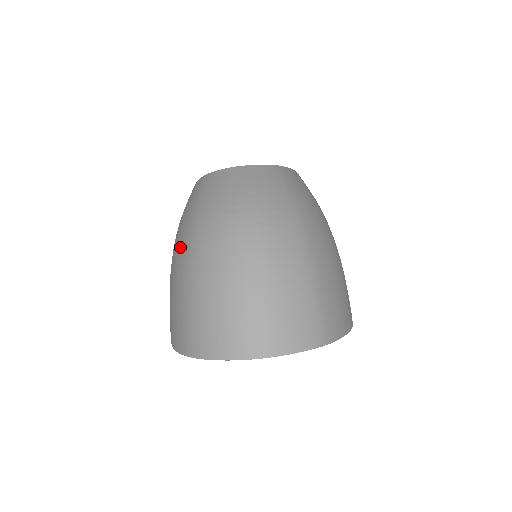
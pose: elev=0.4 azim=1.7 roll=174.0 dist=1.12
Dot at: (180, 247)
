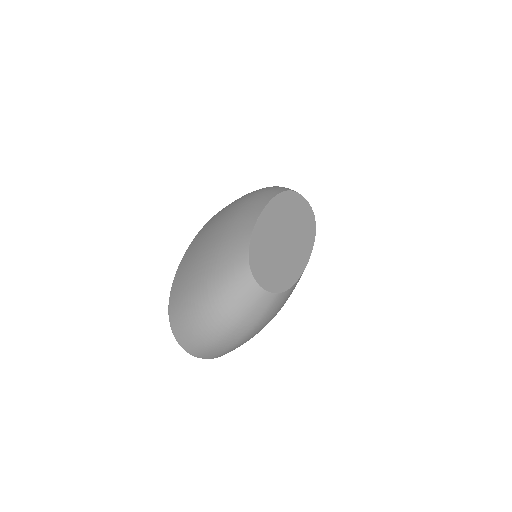
Dot at: (203, 283)
